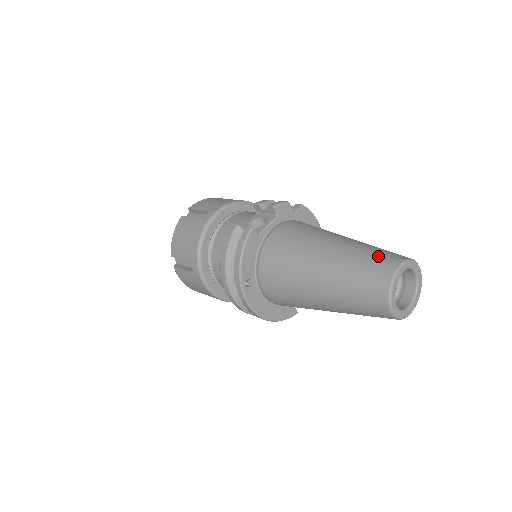
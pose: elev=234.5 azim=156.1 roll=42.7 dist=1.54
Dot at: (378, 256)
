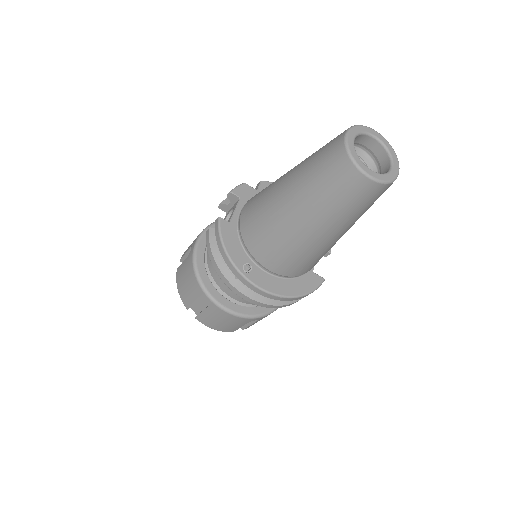
Dot at: (326, 145)
